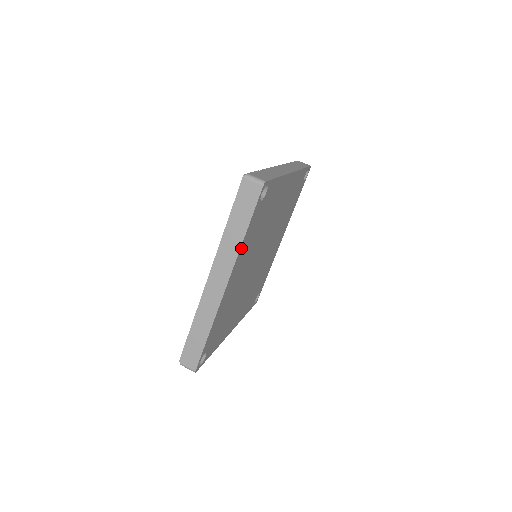
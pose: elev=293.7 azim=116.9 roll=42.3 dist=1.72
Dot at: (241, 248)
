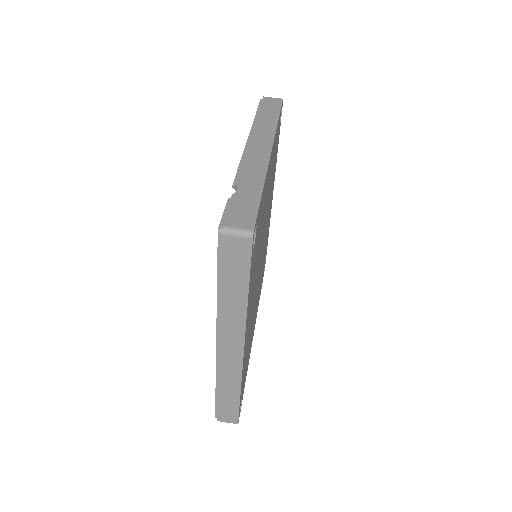
Dot at: (247, 309)
